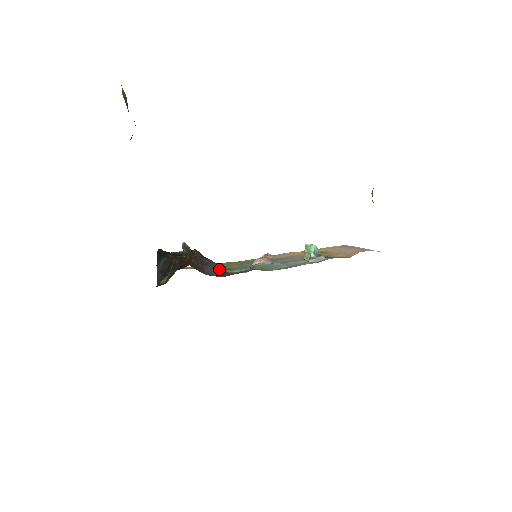
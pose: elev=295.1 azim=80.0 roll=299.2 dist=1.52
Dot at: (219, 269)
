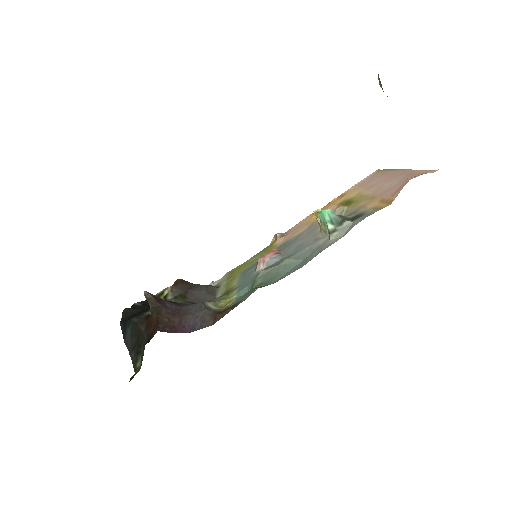
Dot at: (205, 312)
